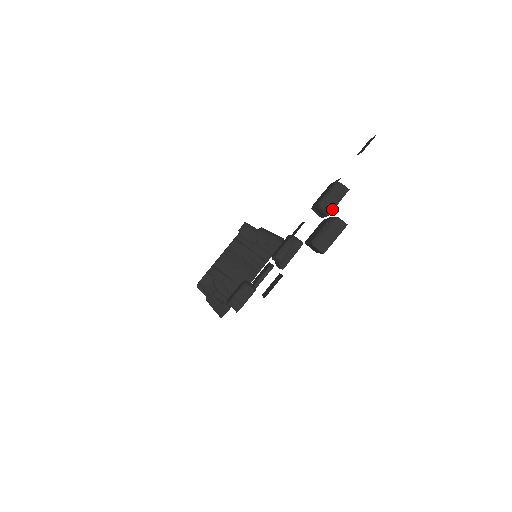
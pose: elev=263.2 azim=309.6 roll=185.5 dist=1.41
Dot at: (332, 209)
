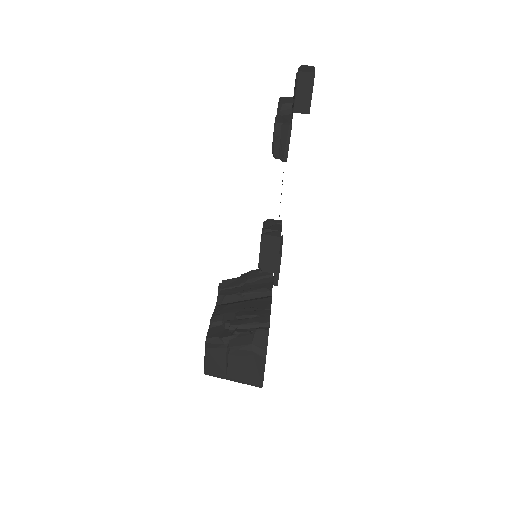
Dot at: occluded
